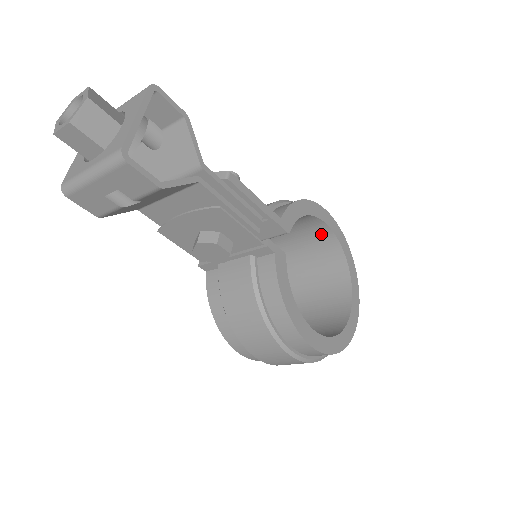
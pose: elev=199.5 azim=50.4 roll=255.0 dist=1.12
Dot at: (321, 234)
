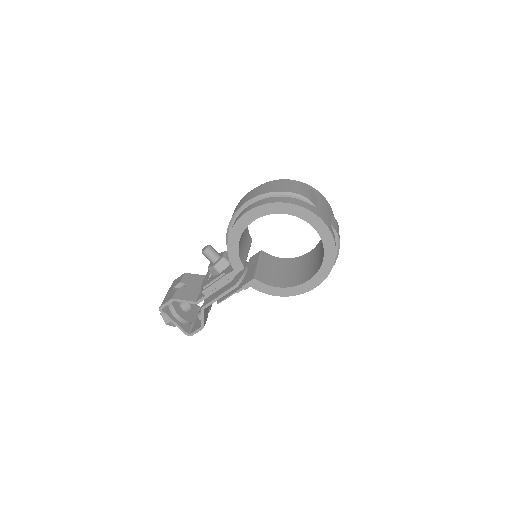
Dot at: occluded
